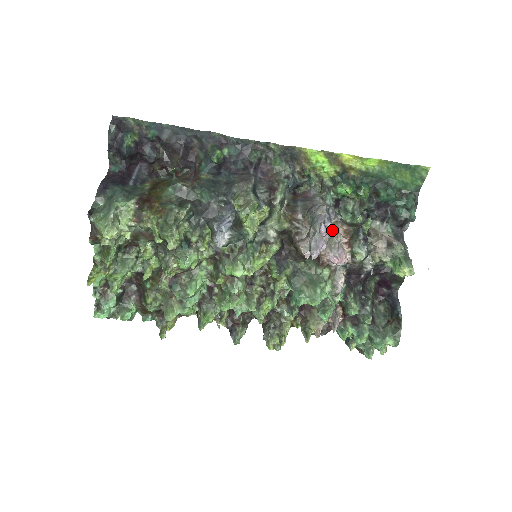
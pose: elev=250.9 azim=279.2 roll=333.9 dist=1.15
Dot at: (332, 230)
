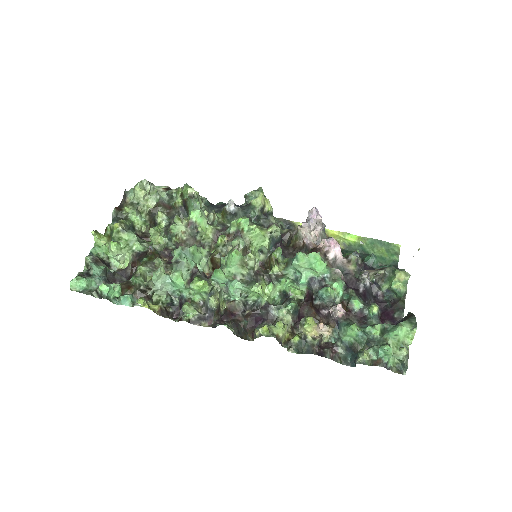
Dot at: occluded
